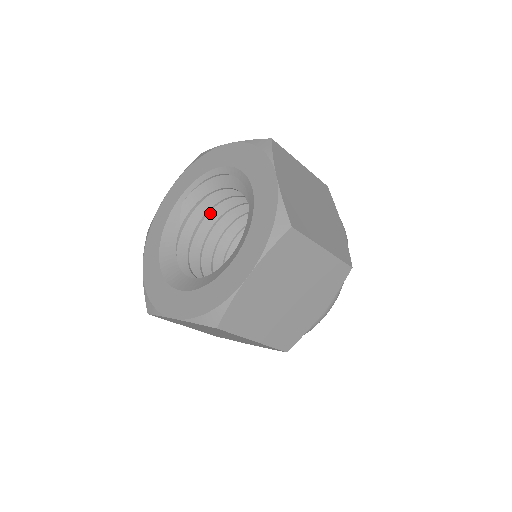
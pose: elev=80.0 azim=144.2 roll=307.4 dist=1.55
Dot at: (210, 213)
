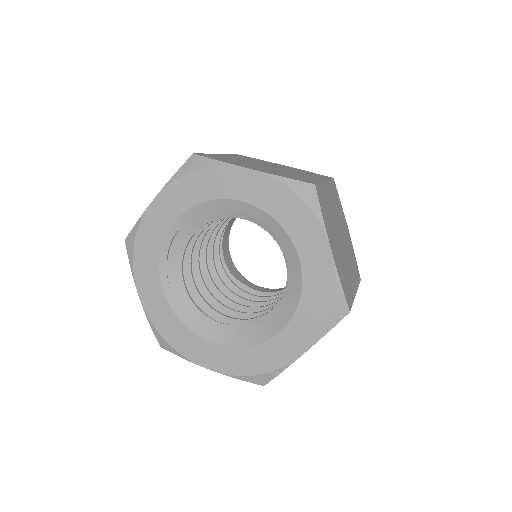
Dot at: occluded
